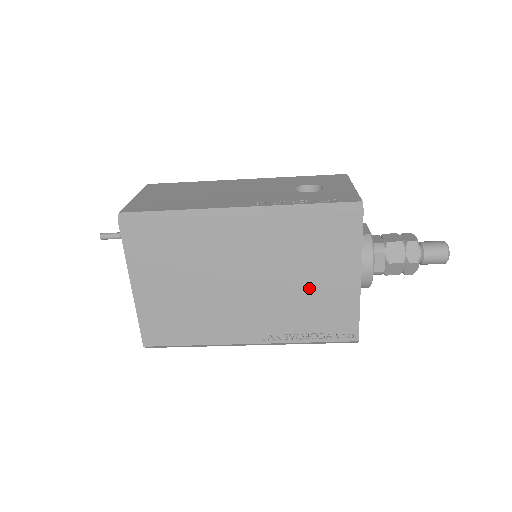
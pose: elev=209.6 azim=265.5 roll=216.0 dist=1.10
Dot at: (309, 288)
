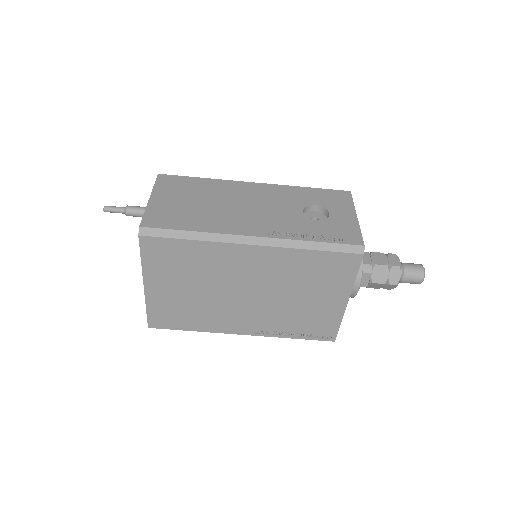
Dot at: (303, 303)
